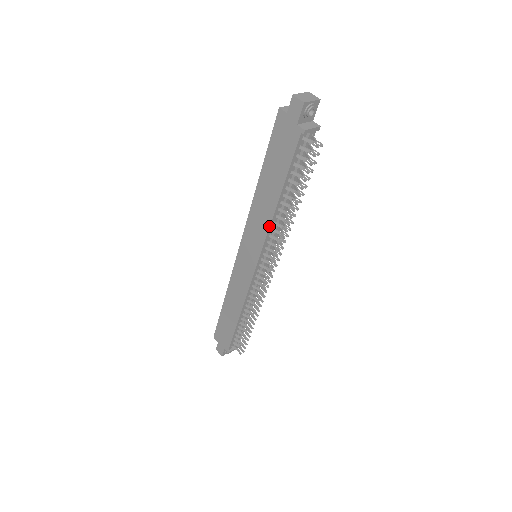
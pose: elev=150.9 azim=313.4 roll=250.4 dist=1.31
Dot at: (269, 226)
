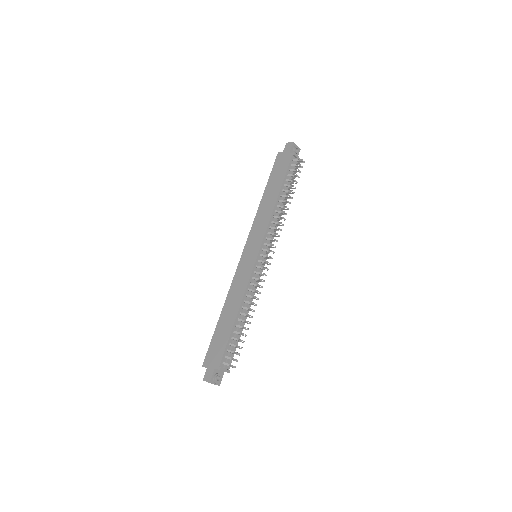
Dot at: (270, 217)
